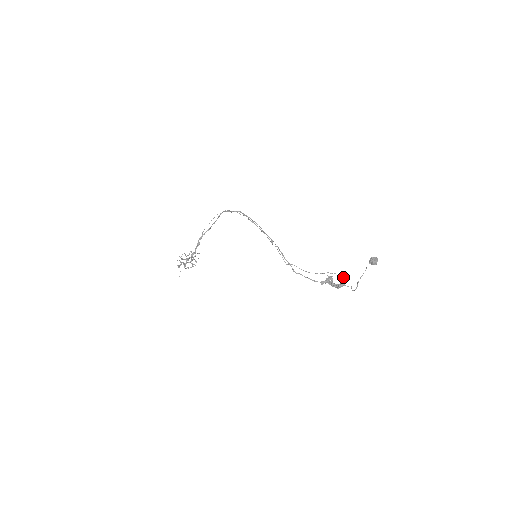
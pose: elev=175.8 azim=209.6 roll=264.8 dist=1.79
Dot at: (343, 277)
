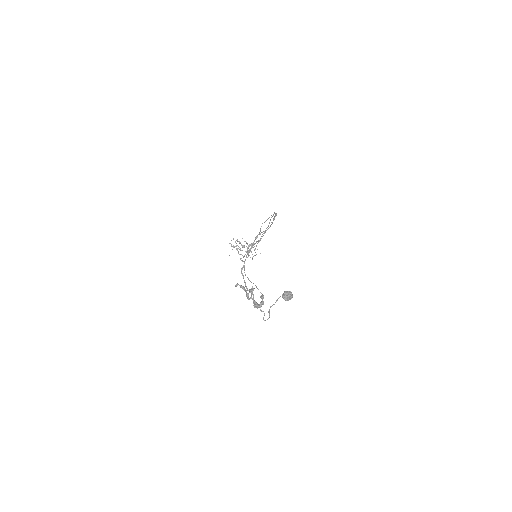
Dot at: (262, 297)
